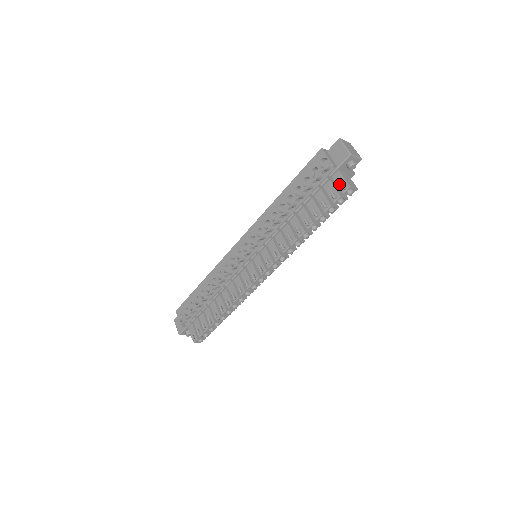
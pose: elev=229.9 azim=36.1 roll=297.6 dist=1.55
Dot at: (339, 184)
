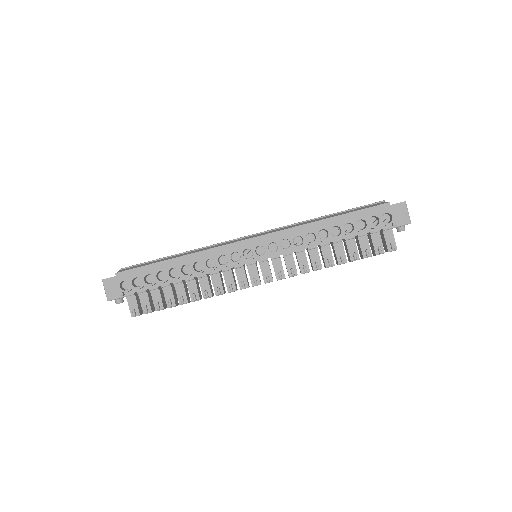
Dot at: (388, 242)
